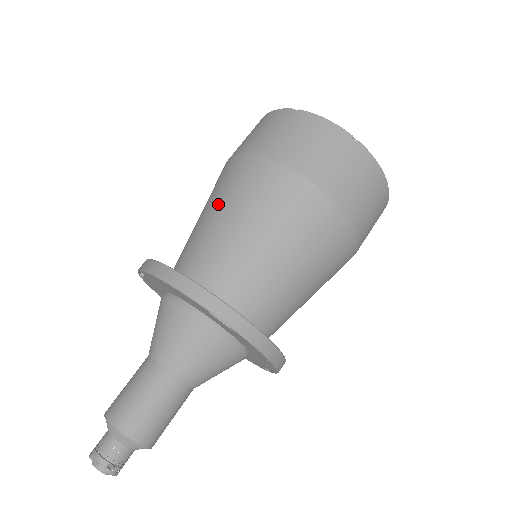
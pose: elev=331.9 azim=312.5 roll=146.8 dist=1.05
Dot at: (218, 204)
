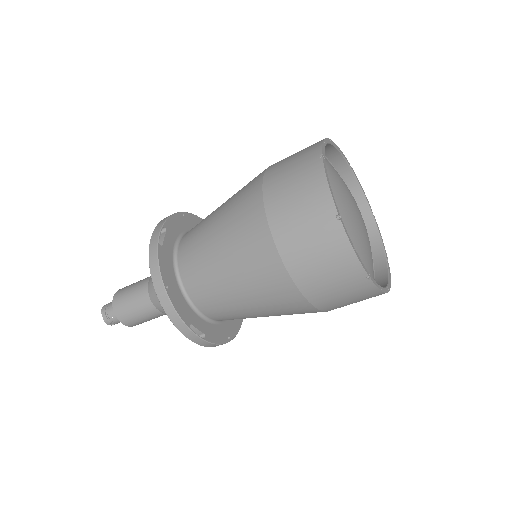
Dot at: (226, 245)
